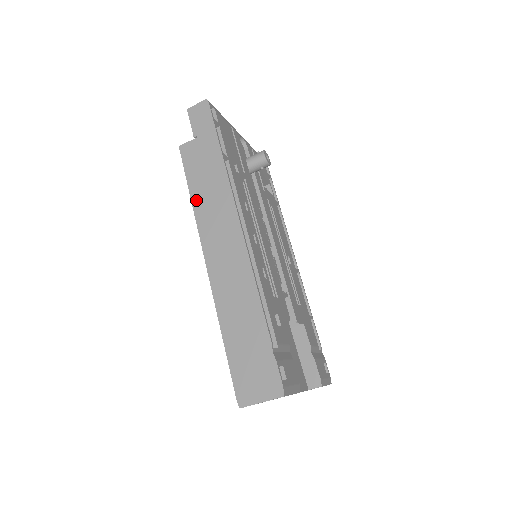
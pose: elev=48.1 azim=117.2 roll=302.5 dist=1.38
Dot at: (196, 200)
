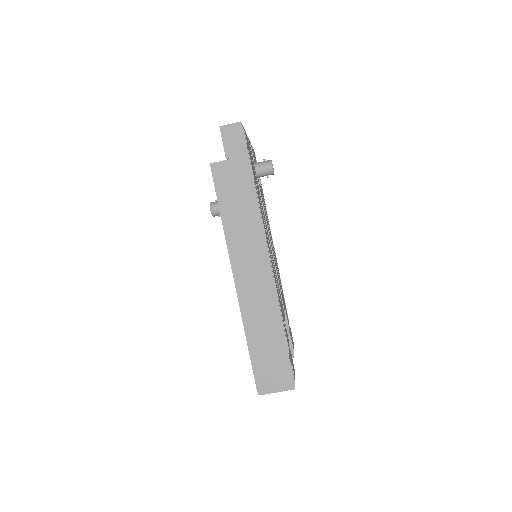
Dot at: (227, 221)
